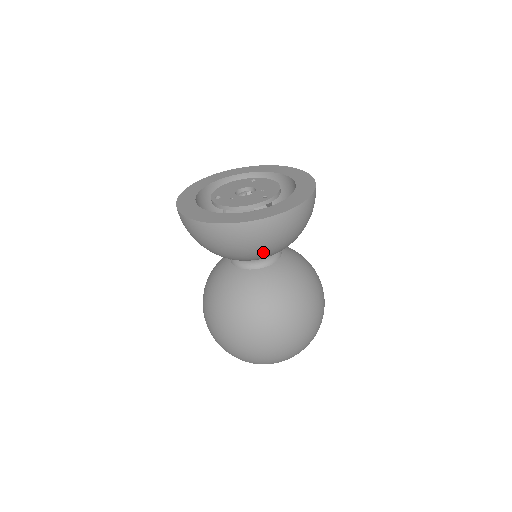
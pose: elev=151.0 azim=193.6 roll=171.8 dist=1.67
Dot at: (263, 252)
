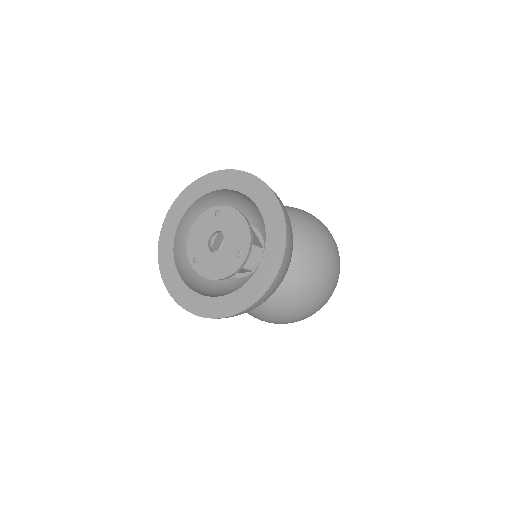
Dot at: occluded
